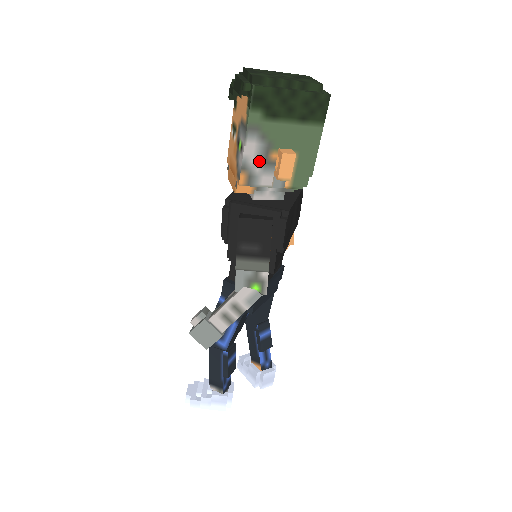
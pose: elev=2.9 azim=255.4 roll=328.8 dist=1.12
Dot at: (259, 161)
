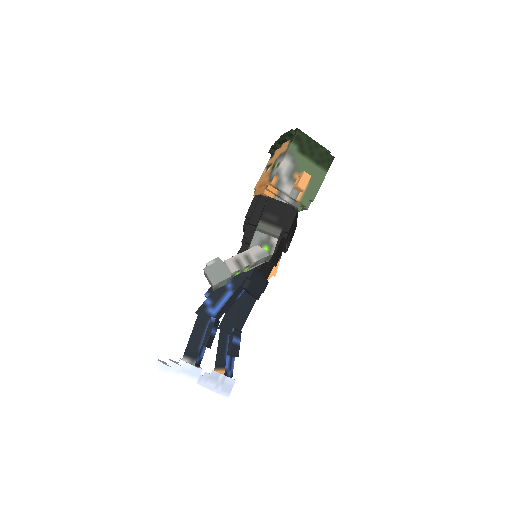
Dot at: (287, 175)
